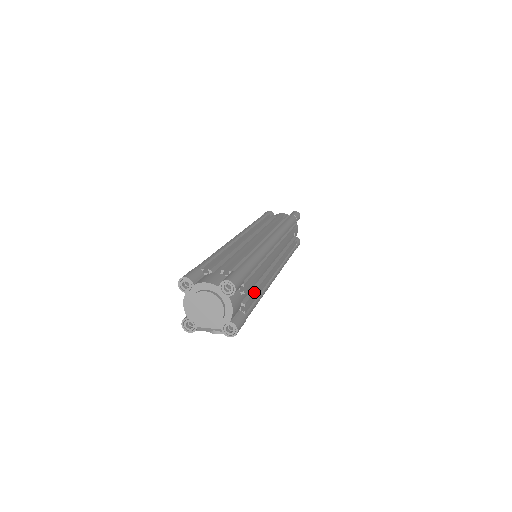
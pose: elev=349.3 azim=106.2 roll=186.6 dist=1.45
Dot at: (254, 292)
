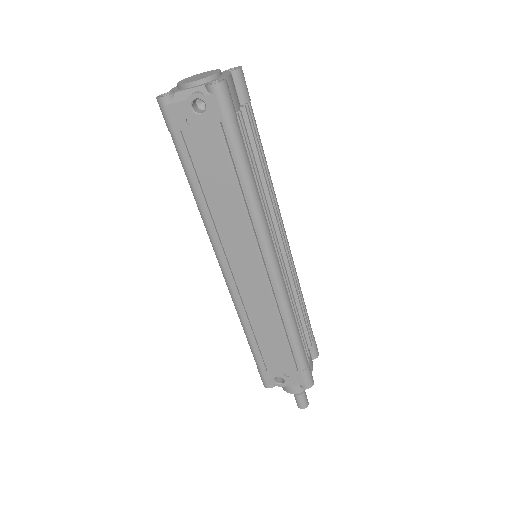
Dot at: (252, 151)
